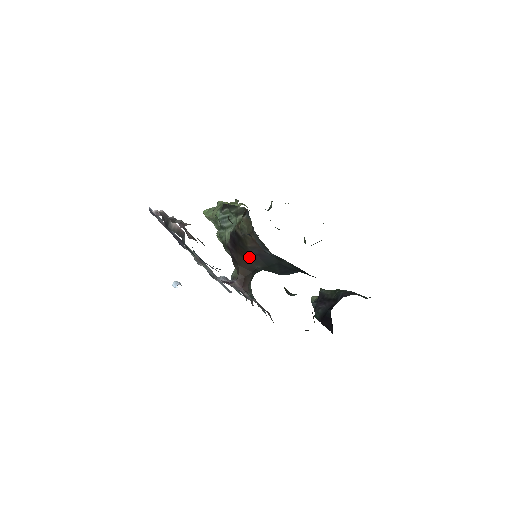
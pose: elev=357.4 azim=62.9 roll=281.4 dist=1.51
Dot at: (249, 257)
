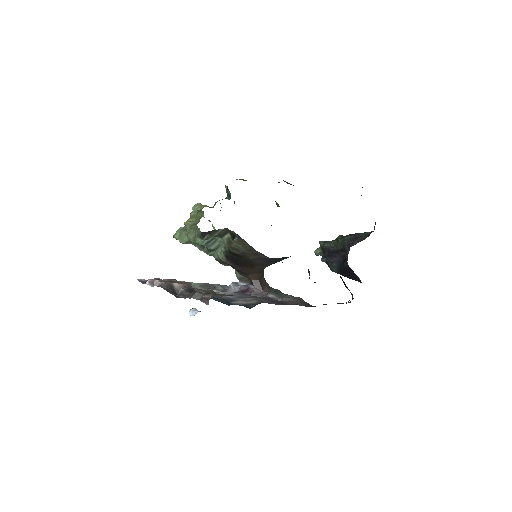
Dot at: (255, 265)
